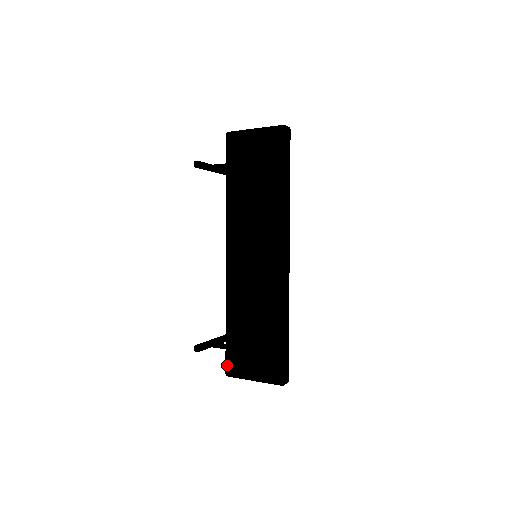
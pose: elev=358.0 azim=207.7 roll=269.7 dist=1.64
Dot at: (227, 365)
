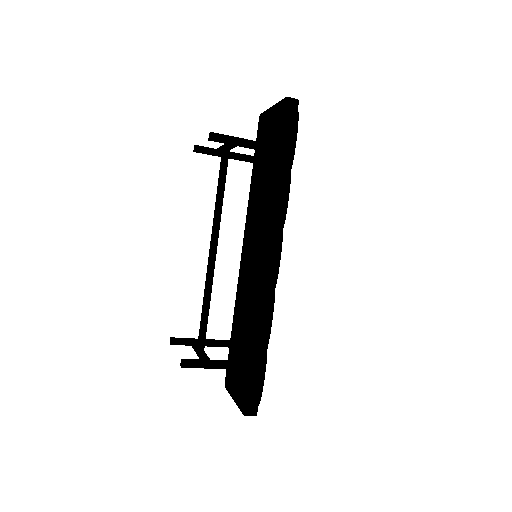
Dot at: (226, 374)
